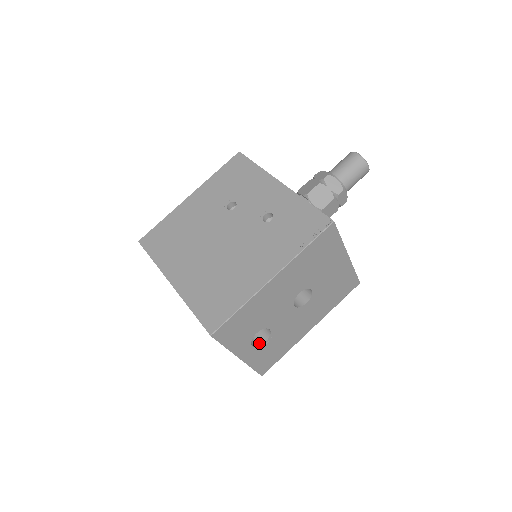
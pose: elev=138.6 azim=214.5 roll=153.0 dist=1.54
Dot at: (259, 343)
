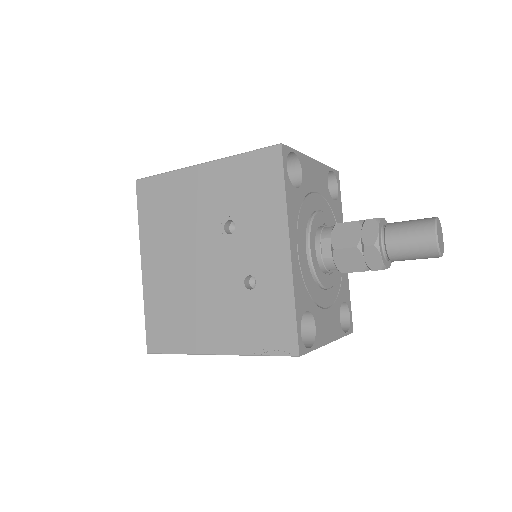
Dot at: occluded
